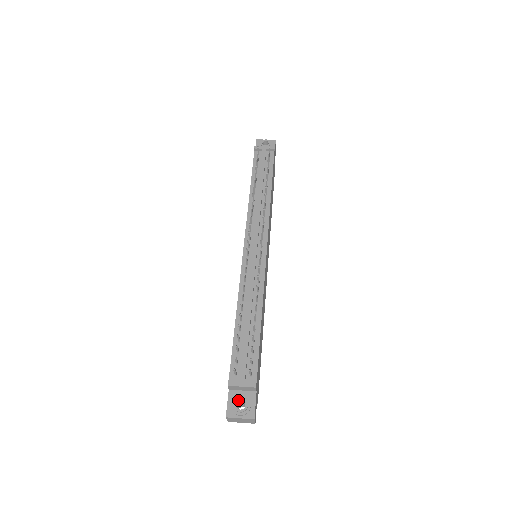
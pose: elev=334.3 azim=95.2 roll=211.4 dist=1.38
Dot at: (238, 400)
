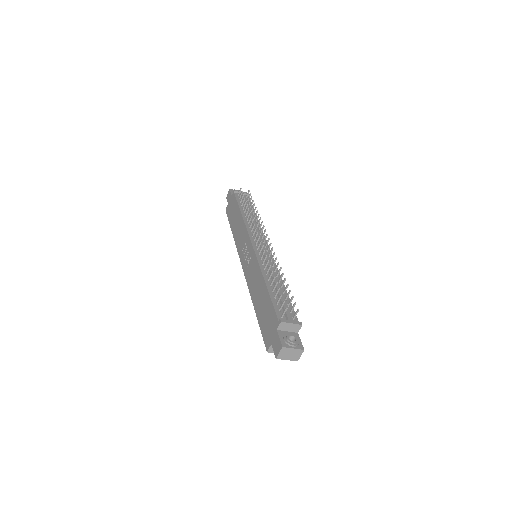
Dot at: (289, 335)
